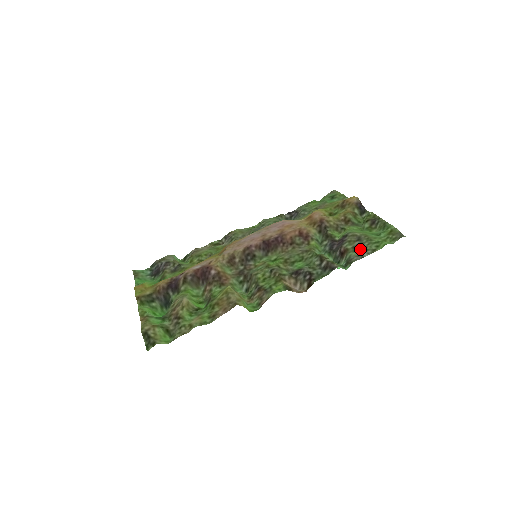
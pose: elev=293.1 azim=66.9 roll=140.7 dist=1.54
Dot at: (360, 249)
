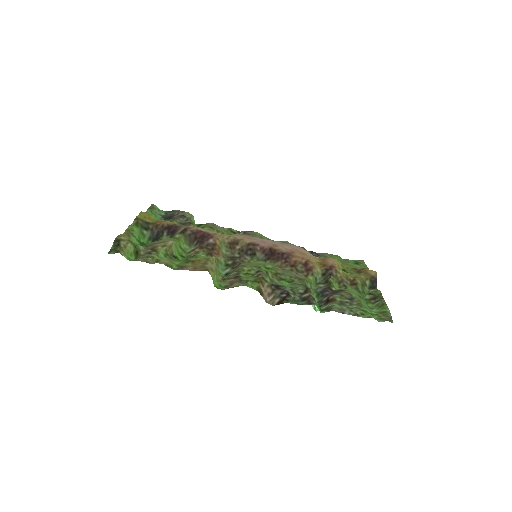
Dot at: (346, 306)
